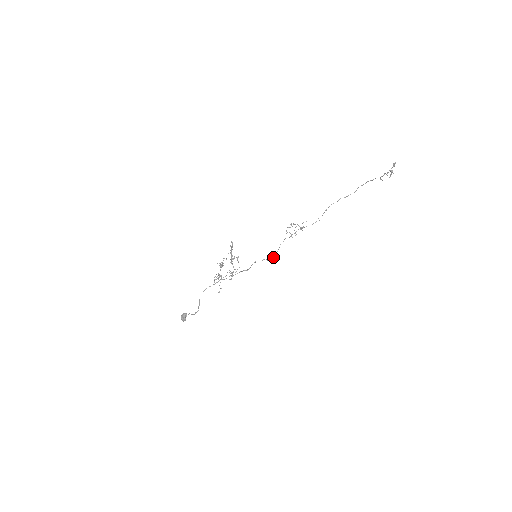
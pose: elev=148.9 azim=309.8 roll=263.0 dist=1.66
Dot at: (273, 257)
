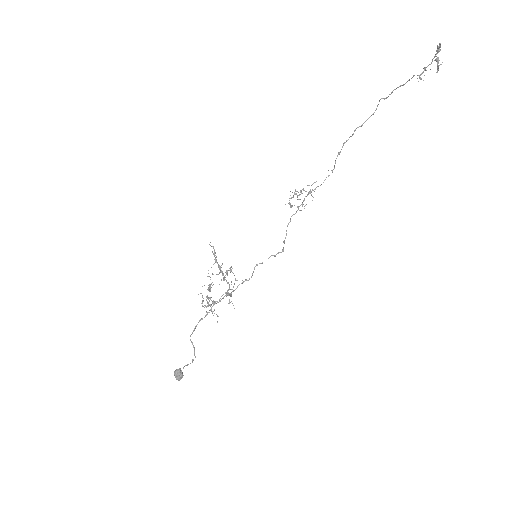
Dot at: (282, 249)
